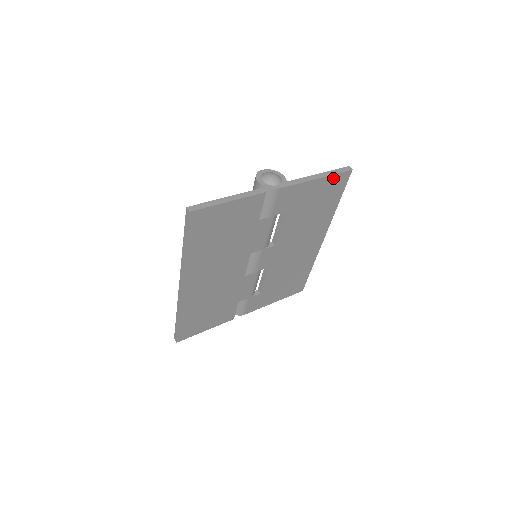
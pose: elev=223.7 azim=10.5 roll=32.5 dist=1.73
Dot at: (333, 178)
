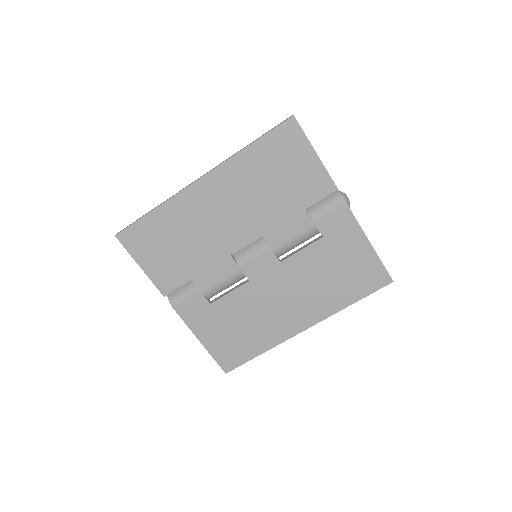
Dot at: (377, 265)
